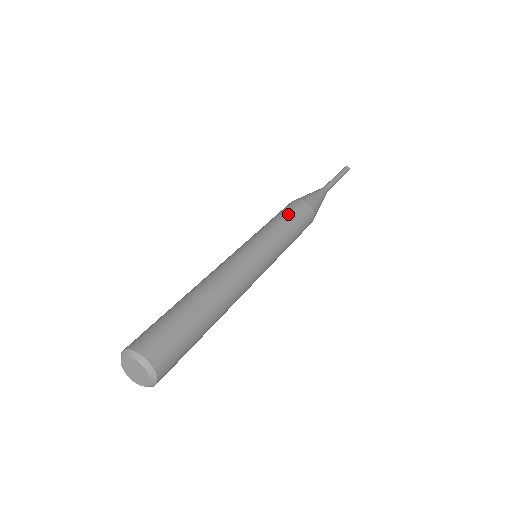
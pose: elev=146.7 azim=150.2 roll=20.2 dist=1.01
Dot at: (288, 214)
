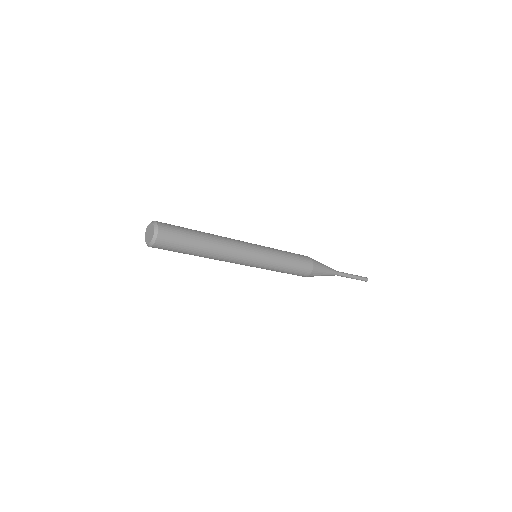
Dot at: occluded
